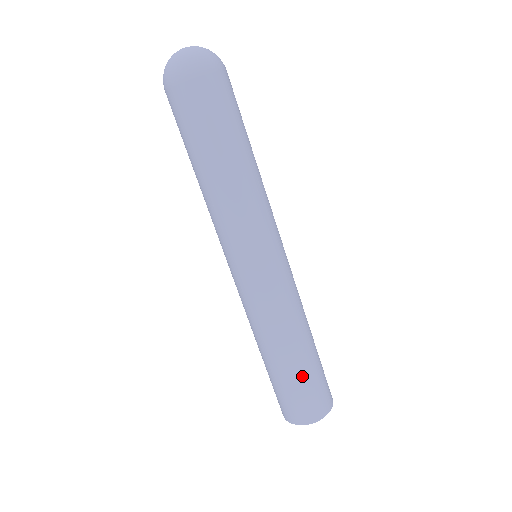
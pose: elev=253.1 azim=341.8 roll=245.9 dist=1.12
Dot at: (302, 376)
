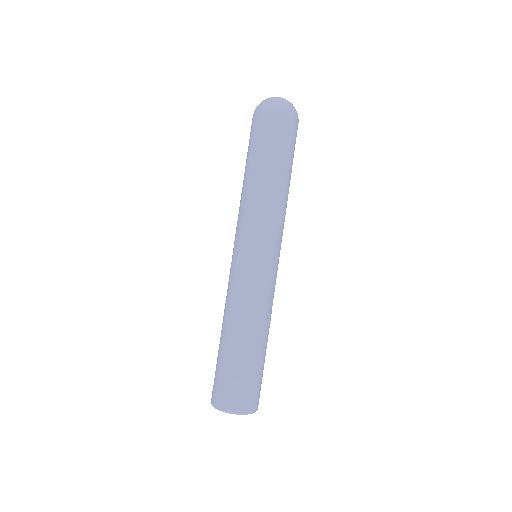
Dot at: (257, 365)
